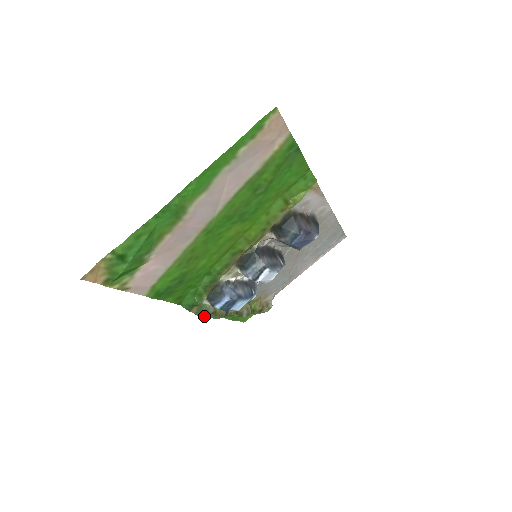
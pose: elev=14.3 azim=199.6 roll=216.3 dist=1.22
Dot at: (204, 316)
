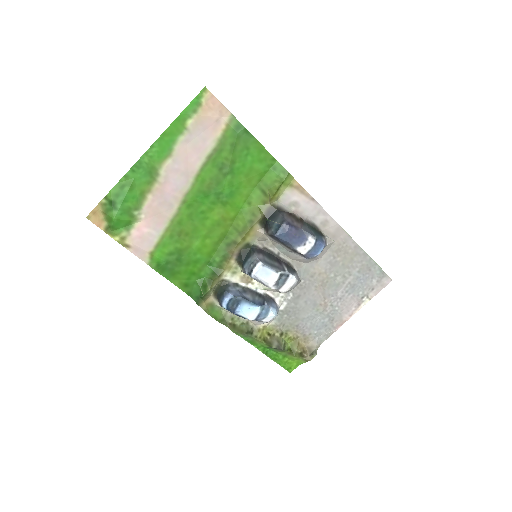
Dot at: (217, 320)
